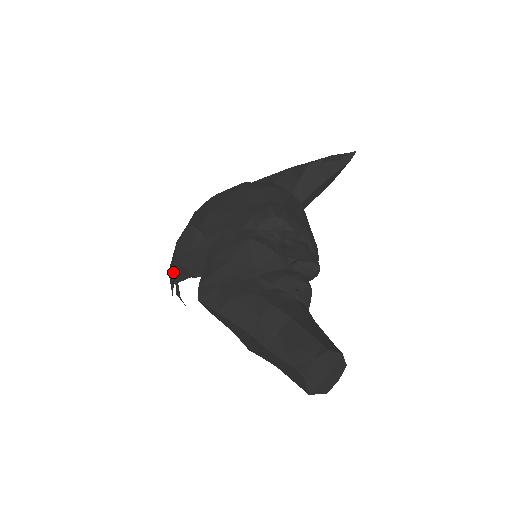
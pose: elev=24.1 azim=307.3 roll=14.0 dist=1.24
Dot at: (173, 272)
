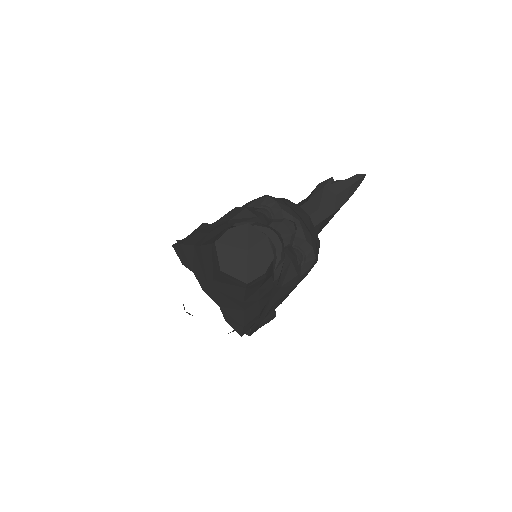
Dot at: occluded
